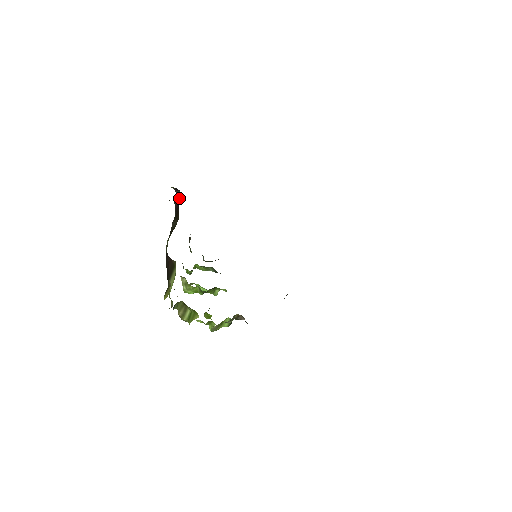
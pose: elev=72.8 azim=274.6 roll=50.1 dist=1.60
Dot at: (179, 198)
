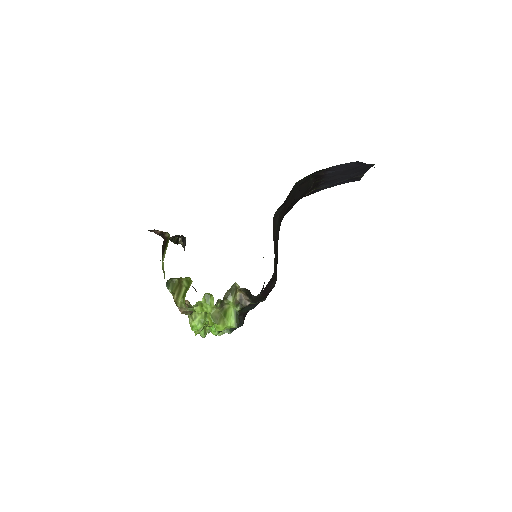
Dot at: (185, 243)
